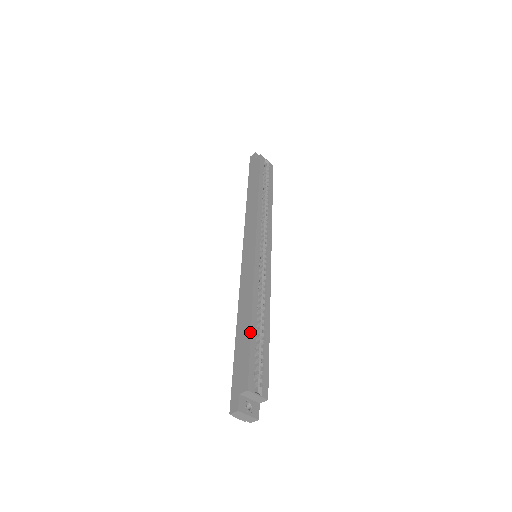
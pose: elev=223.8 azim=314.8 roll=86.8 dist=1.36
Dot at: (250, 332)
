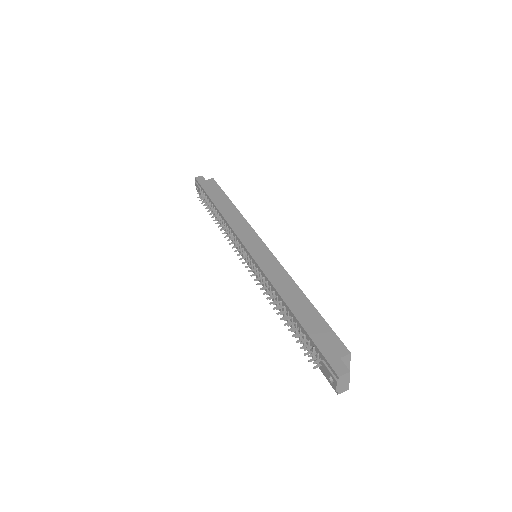
Dot at: (315, 308)
